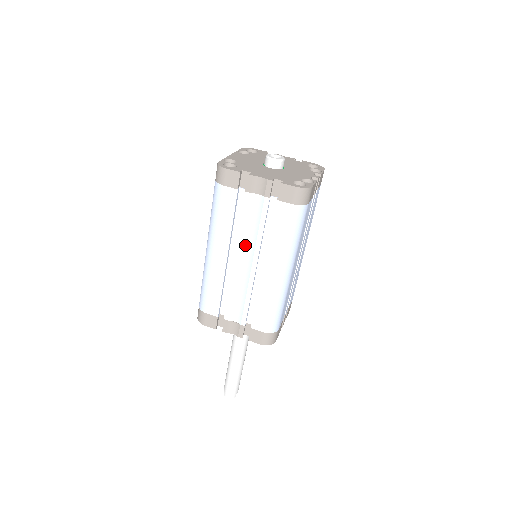
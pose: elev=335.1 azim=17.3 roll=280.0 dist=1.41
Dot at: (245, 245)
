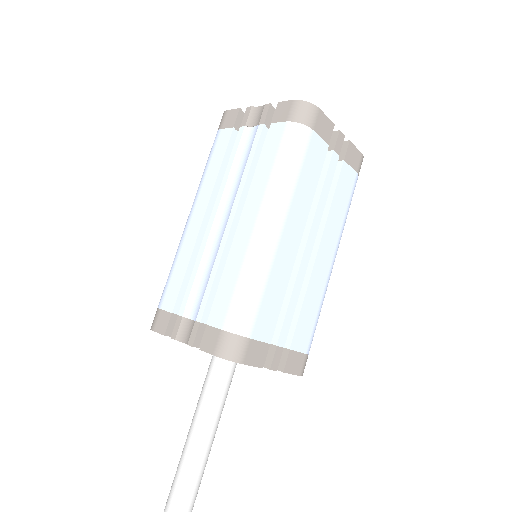
Dot at: (227, 194)
